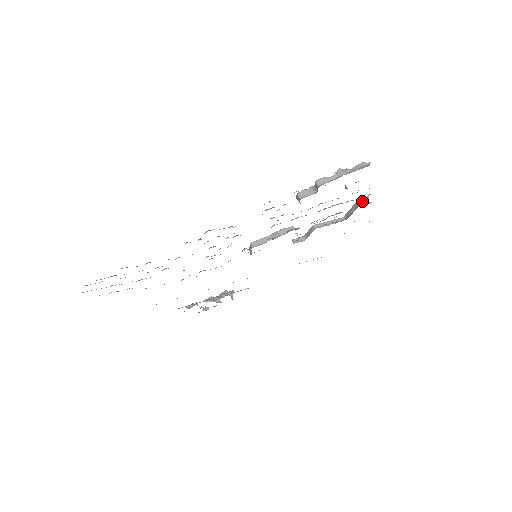
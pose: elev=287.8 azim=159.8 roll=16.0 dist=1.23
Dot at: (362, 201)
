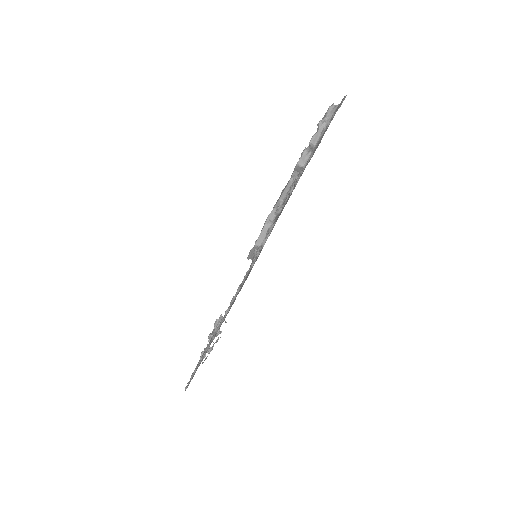
Dot at: occluded
